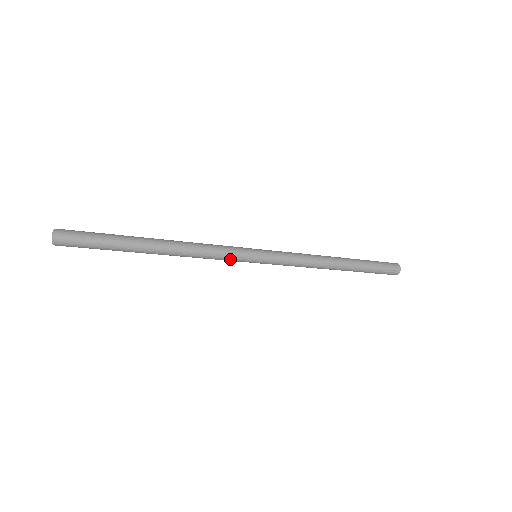
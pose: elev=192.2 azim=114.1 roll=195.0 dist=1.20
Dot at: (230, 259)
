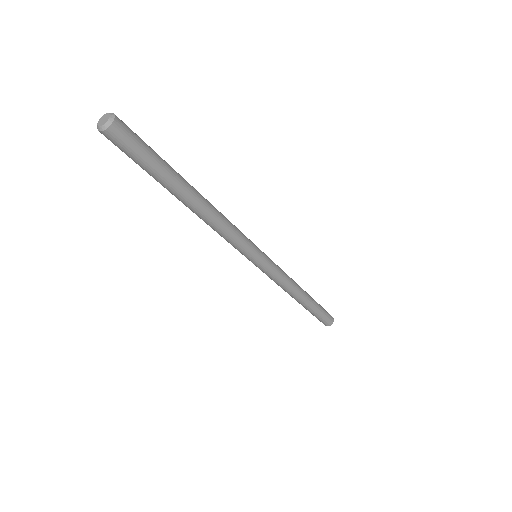
Dot at: (242, 247)
